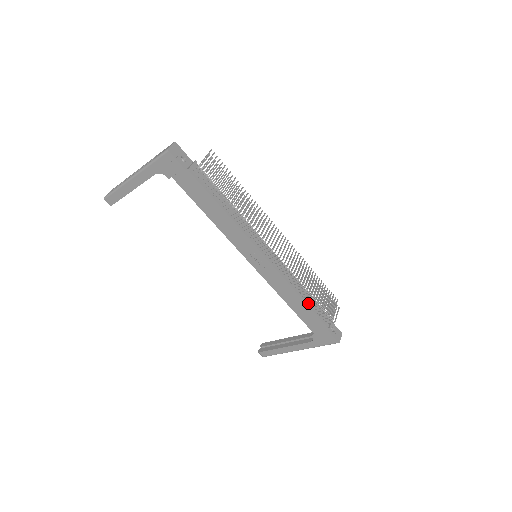
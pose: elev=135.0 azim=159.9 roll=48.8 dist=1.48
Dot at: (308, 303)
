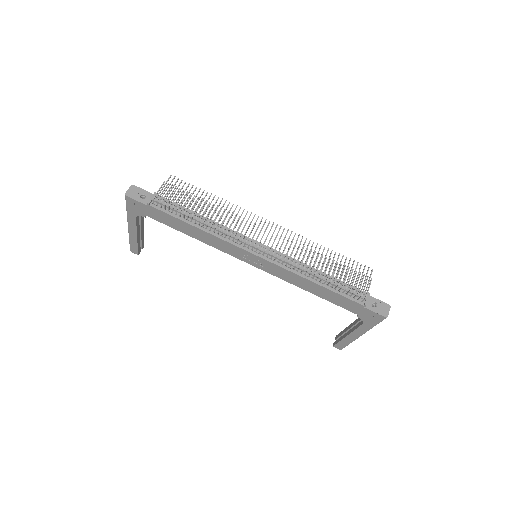
Dot at: (327, 286)
